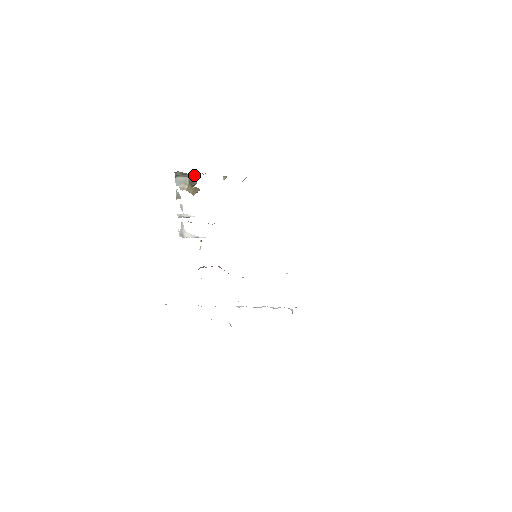
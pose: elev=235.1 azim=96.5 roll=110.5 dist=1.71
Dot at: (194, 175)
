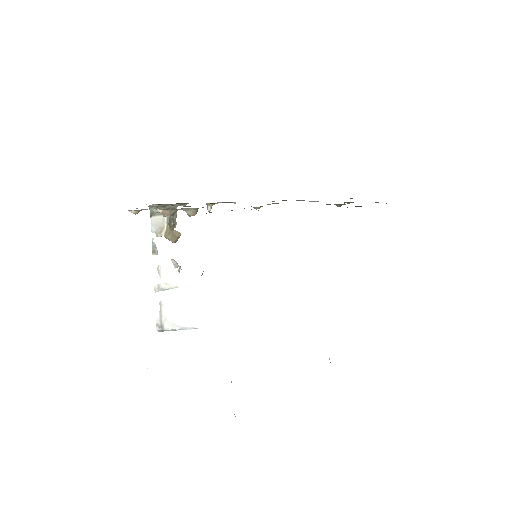
Dot at: (173, 207)
